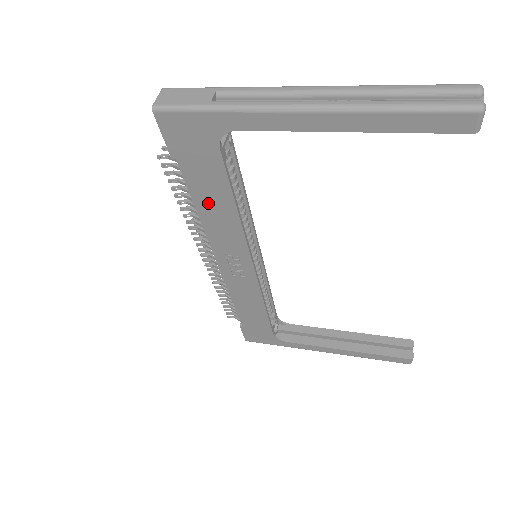
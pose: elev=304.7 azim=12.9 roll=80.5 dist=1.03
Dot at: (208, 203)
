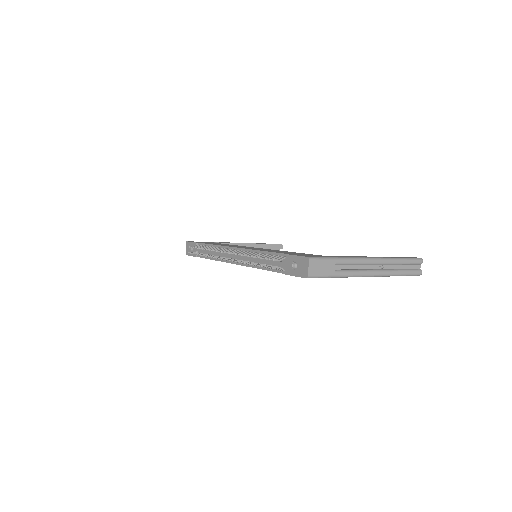
Dot at: occluded
